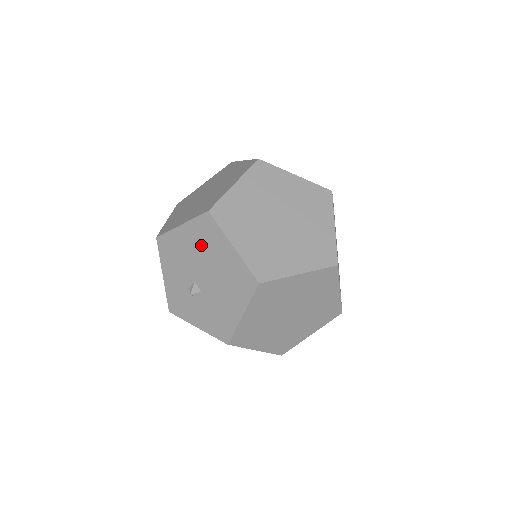
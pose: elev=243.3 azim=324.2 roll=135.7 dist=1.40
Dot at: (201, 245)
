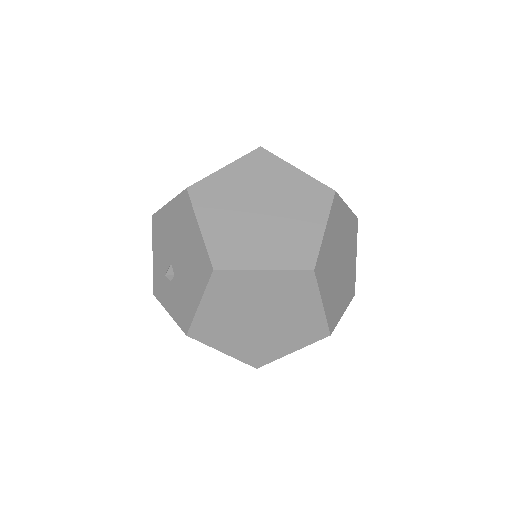
Dot at: (179, 224)
